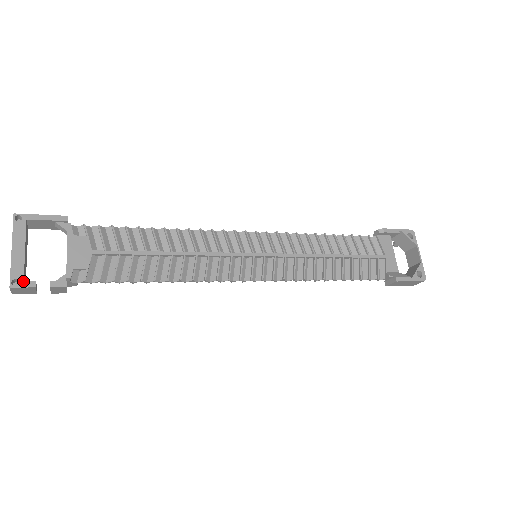
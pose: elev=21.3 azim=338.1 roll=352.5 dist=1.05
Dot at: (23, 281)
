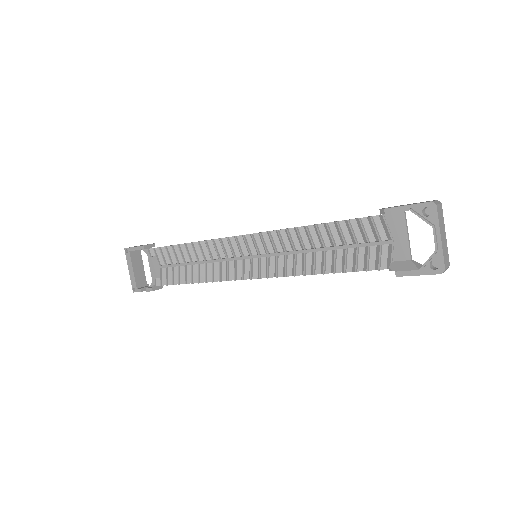
Dot at: (136, 289)
